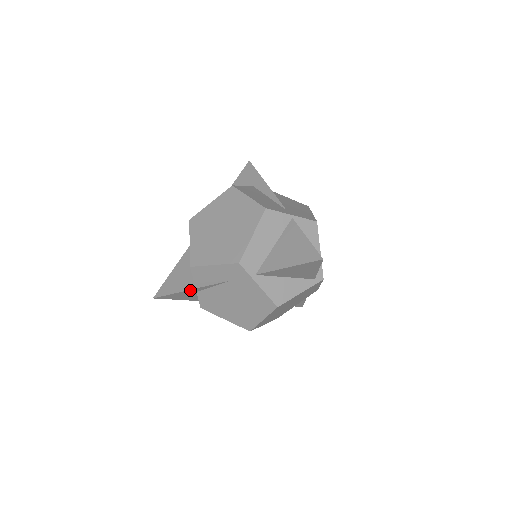
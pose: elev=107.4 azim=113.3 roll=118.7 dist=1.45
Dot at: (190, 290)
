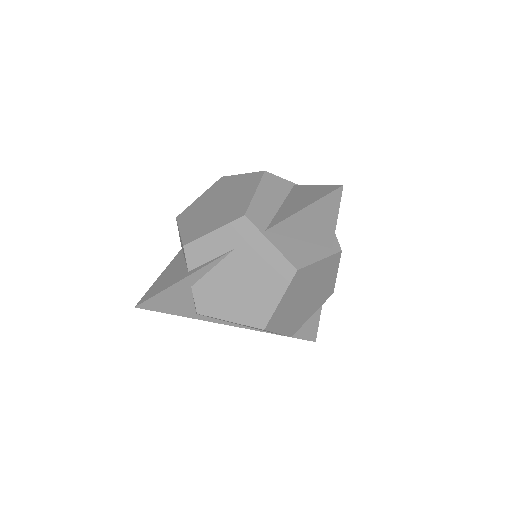
Dot at: (184, 280)
